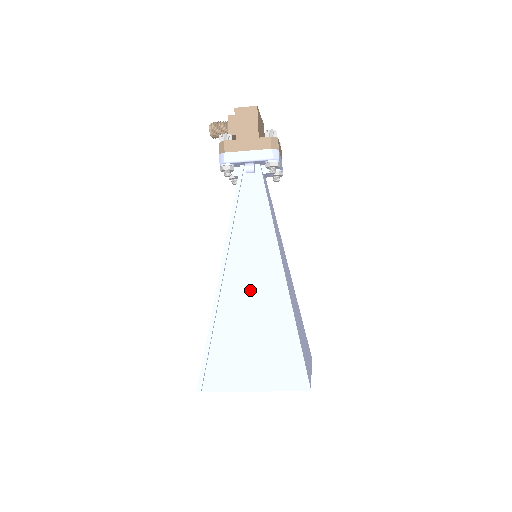
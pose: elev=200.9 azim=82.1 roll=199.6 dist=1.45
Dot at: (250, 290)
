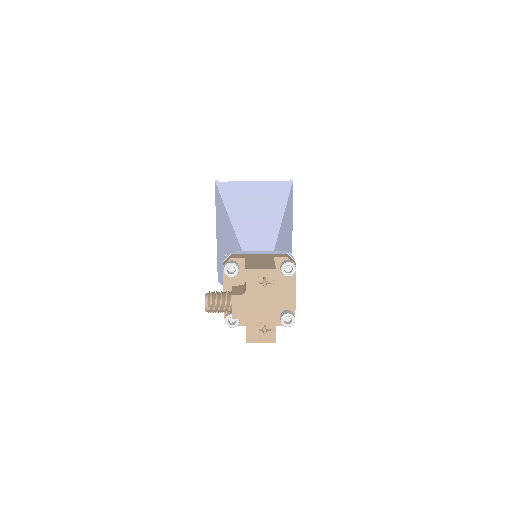
Dot at: occluded
